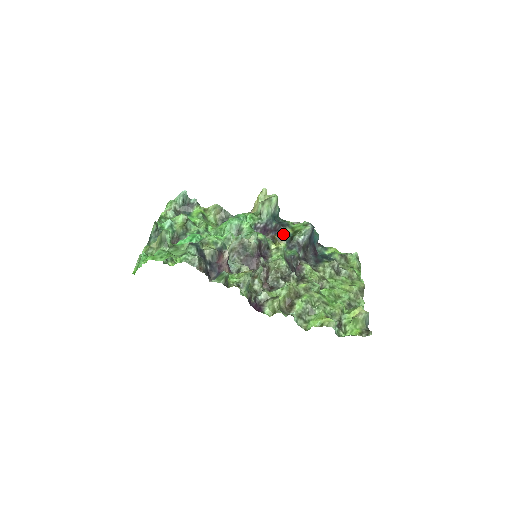
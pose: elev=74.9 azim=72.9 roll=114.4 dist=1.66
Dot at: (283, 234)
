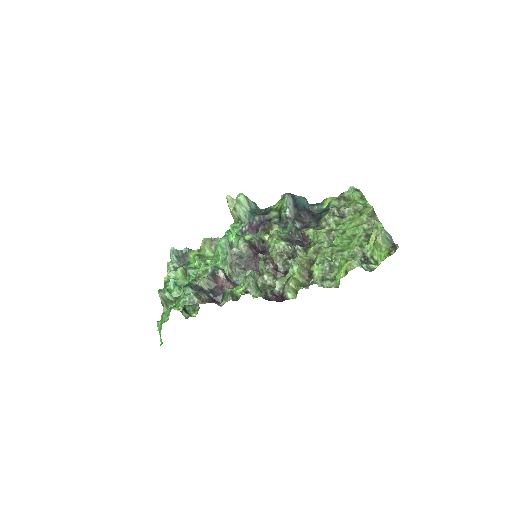
Dot at: (270, 220)
